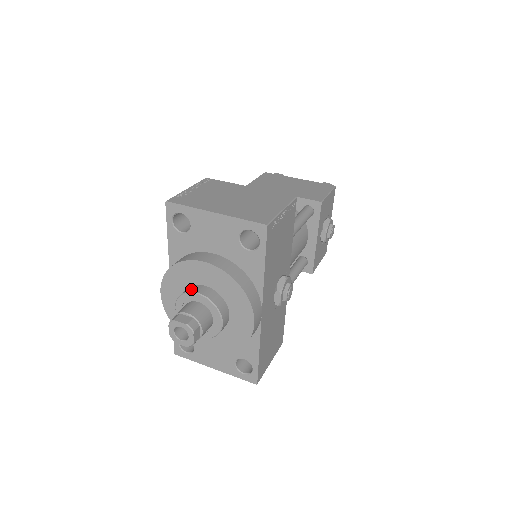
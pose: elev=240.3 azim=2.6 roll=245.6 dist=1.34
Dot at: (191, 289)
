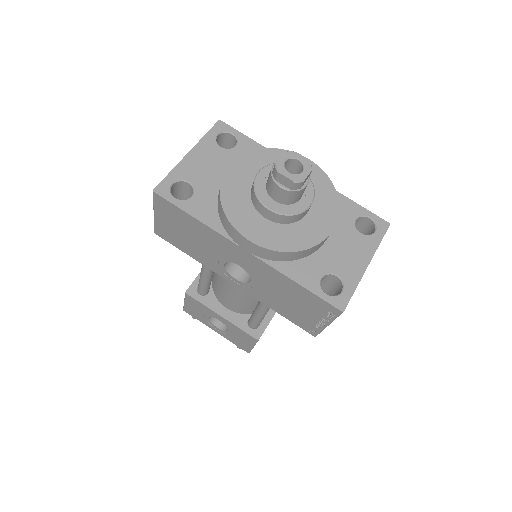
Dot at: occluded
